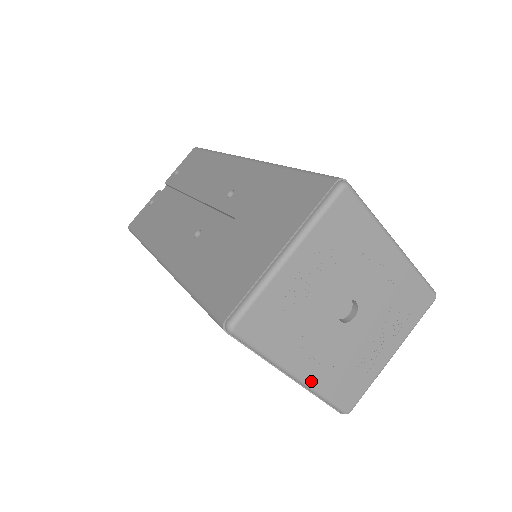
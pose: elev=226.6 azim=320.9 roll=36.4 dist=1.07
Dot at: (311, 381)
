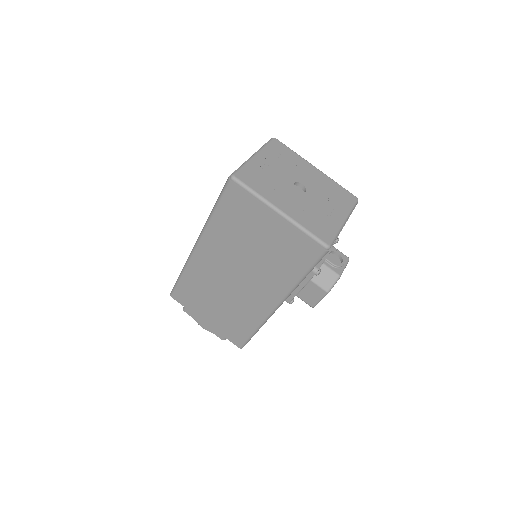
Dot at: (291, 216)
